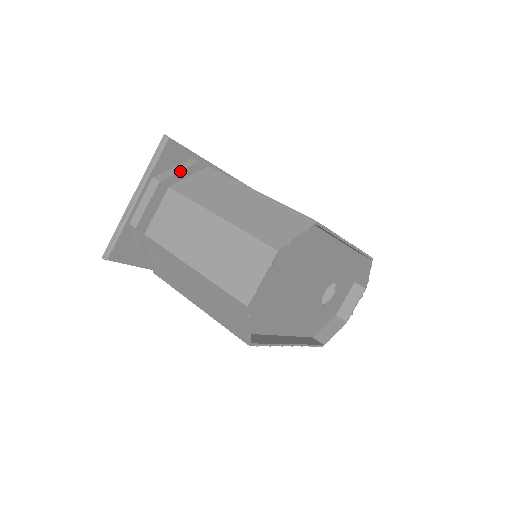
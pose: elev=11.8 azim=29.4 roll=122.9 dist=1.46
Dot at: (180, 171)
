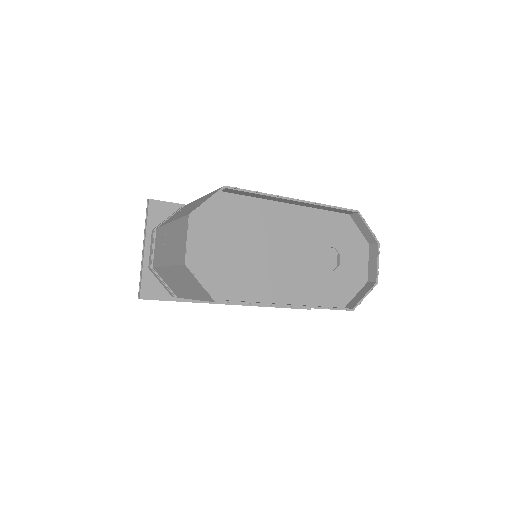
Dot at: occluded
